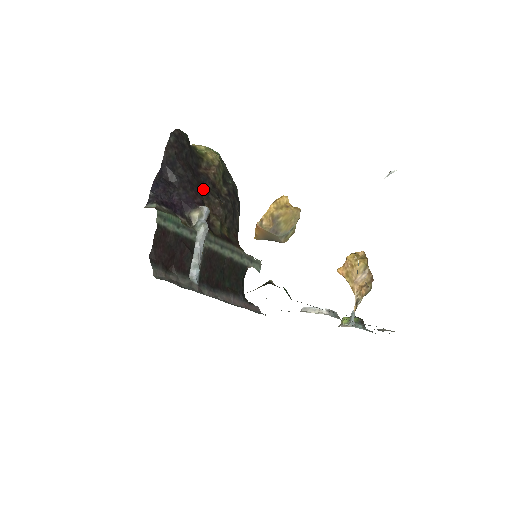
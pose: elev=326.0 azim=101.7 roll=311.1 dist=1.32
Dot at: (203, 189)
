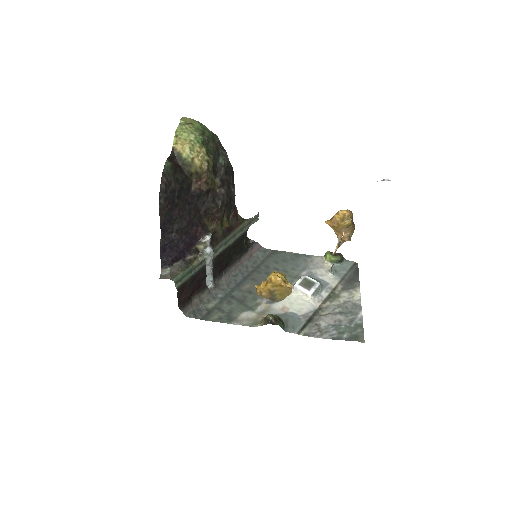
Dot at: (200, 209)
